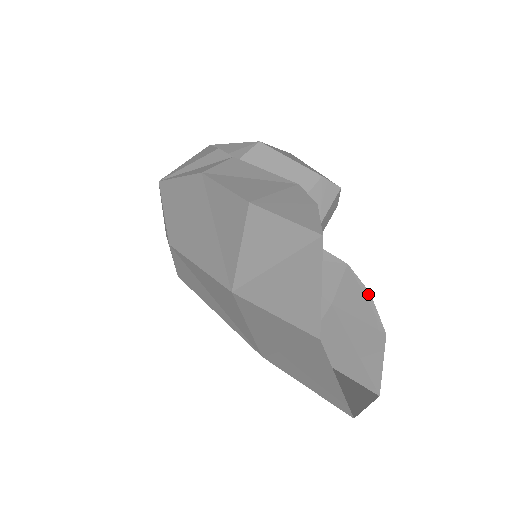
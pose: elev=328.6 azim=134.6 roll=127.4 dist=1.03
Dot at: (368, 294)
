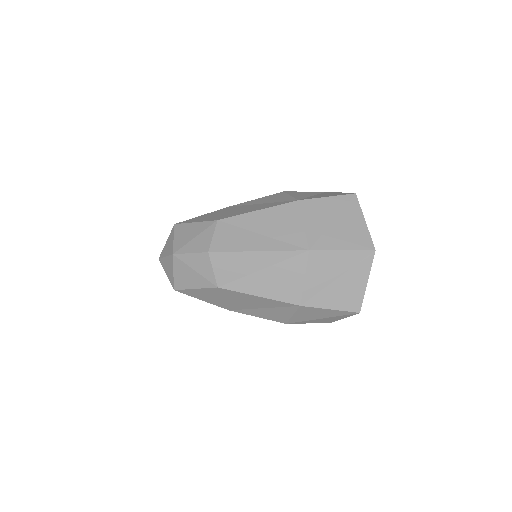
Dot at: occluded
